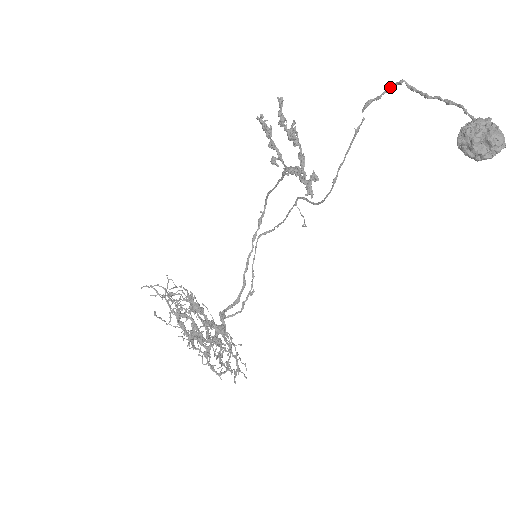
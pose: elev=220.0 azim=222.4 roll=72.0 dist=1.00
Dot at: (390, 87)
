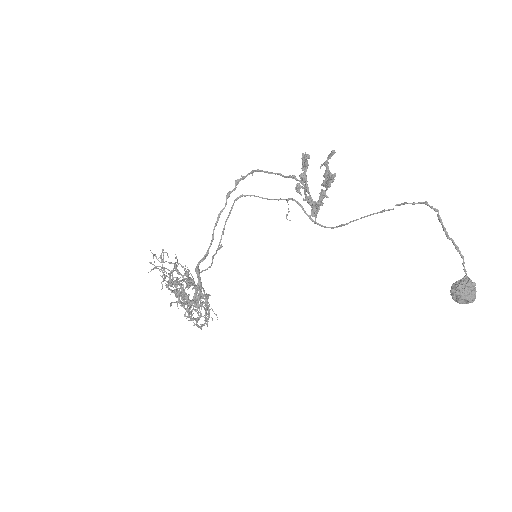
Dot at: (425, 203)
